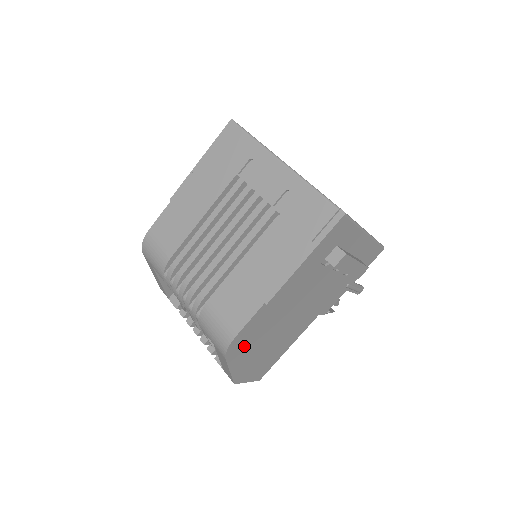
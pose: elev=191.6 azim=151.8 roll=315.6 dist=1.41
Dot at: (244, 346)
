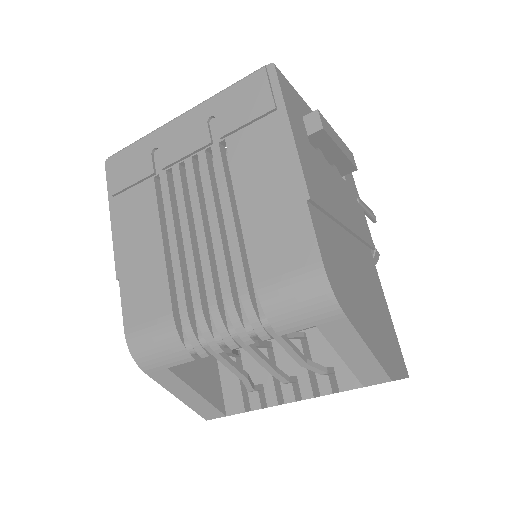
Dot at: (345, 291)
